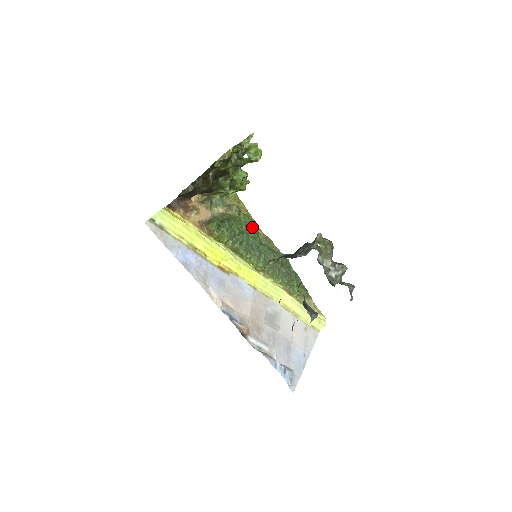
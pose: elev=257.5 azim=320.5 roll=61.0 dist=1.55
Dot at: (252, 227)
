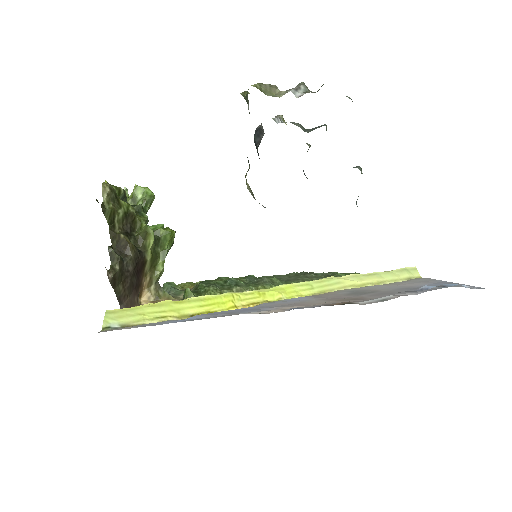
Dot at: occluded
